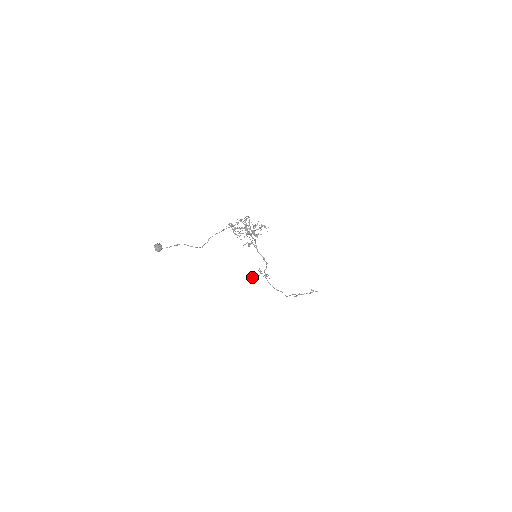
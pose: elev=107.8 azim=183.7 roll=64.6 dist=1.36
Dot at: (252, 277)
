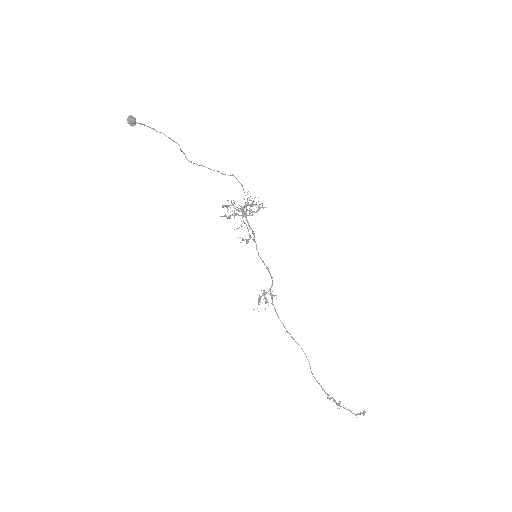
Dot at: occluded
